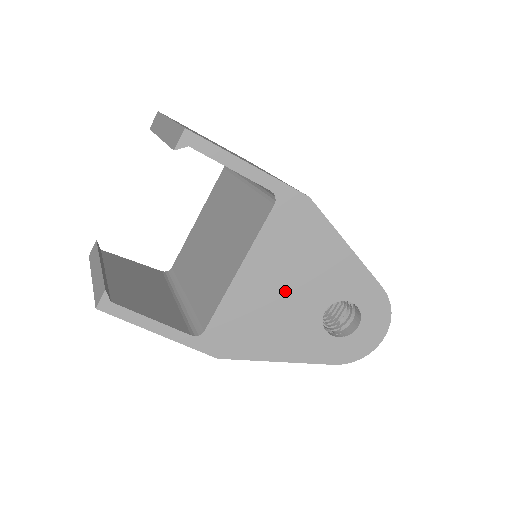
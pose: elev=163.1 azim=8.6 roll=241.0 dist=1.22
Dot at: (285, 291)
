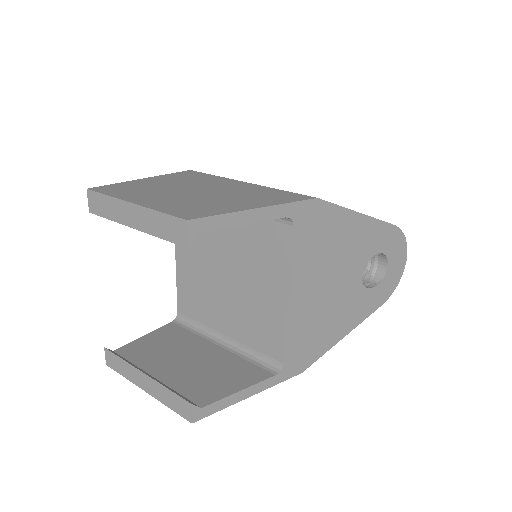
Dot at: (329, 285)
